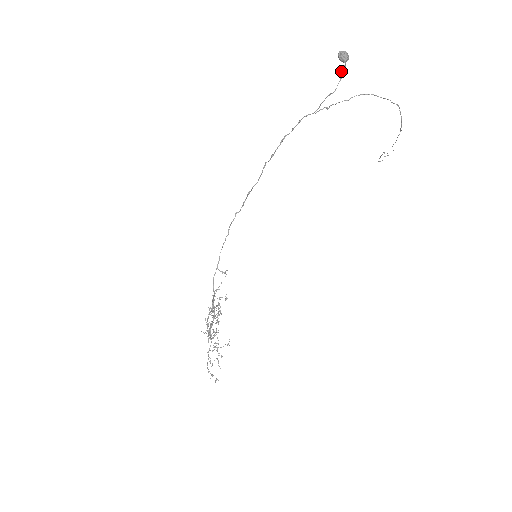
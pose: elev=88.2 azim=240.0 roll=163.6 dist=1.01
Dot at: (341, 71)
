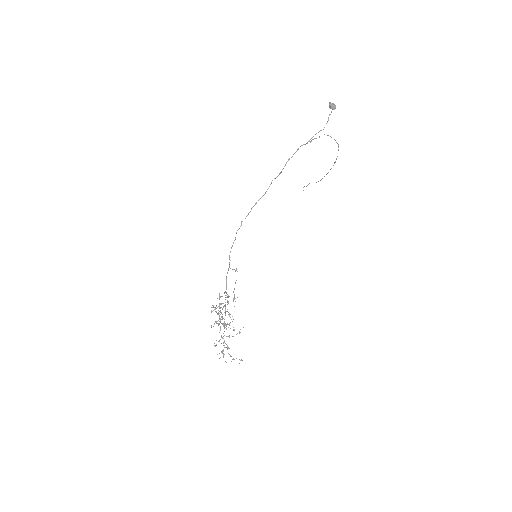
Dot at: occluded
